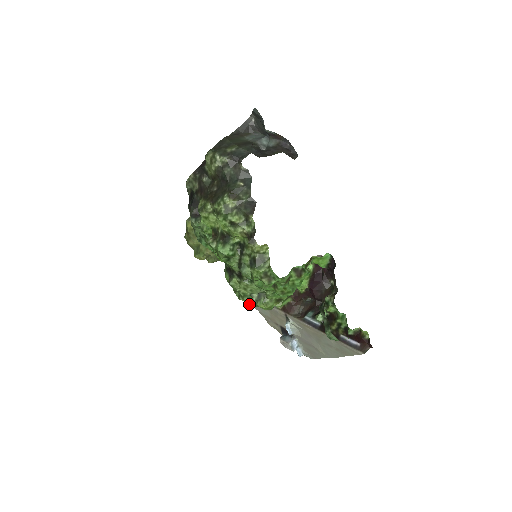
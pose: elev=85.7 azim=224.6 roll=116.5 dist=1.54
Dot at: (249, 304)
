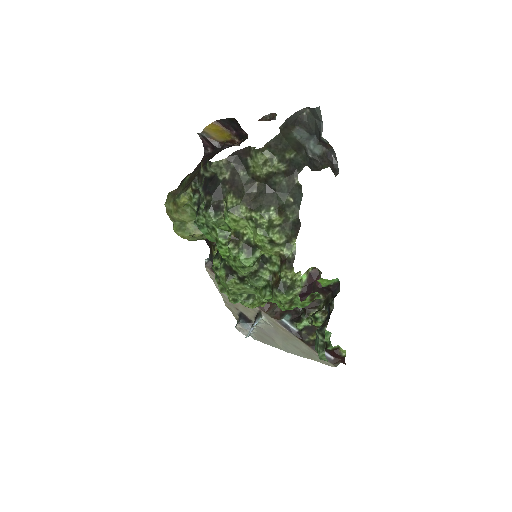
Dot at: (234, 301)
